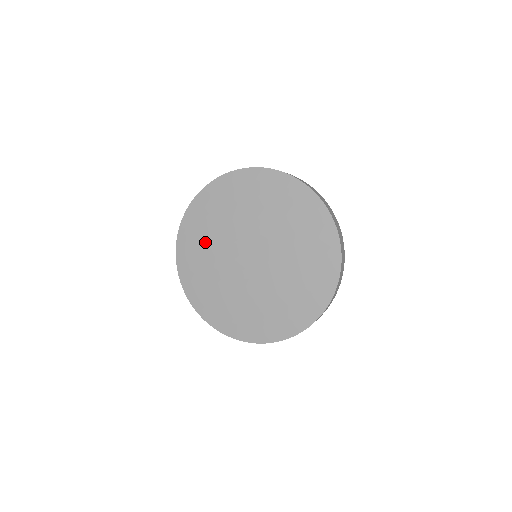
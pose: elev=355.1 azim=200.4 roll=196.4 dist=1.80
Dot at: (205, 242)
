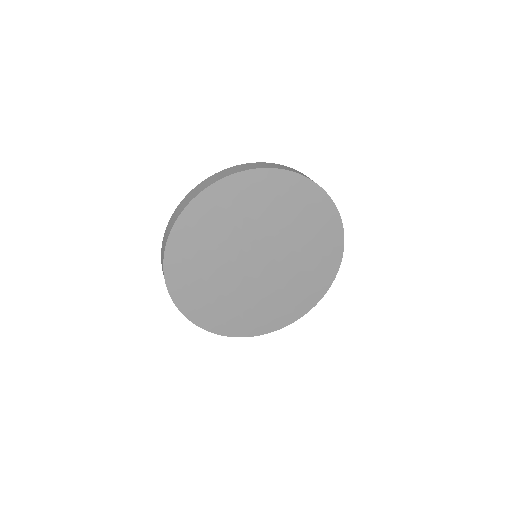
Dot at: (206, 284)
